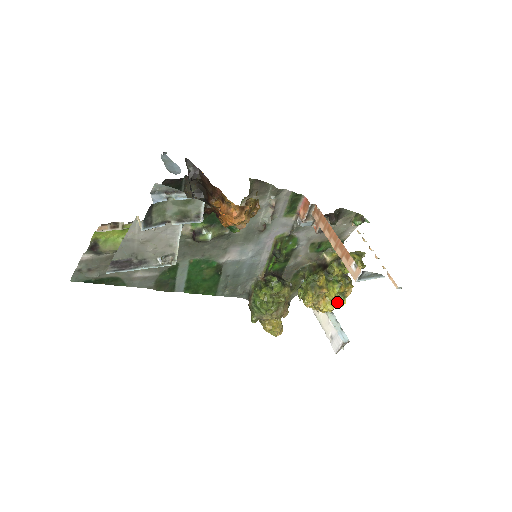
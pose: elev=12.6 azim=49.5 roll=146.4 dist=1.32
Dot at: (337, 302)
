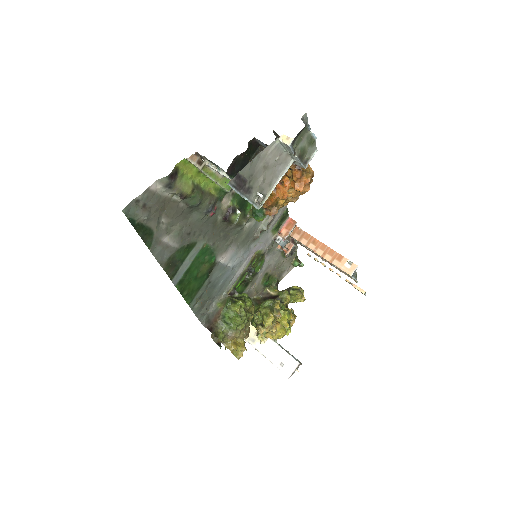
Dot at: occluded
